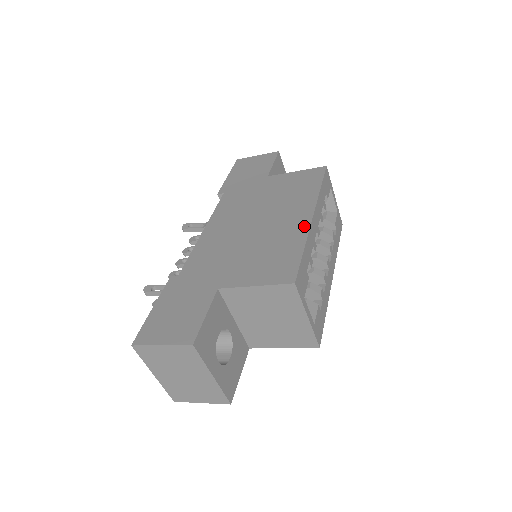
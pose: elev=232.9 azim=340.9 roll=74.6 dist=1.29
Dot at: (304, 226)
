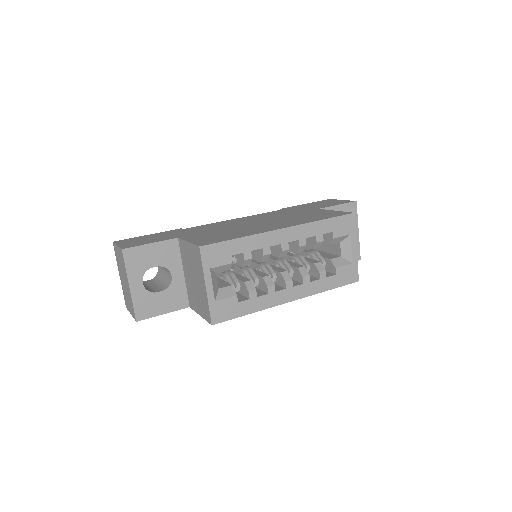
Dot at: (266, 230)
